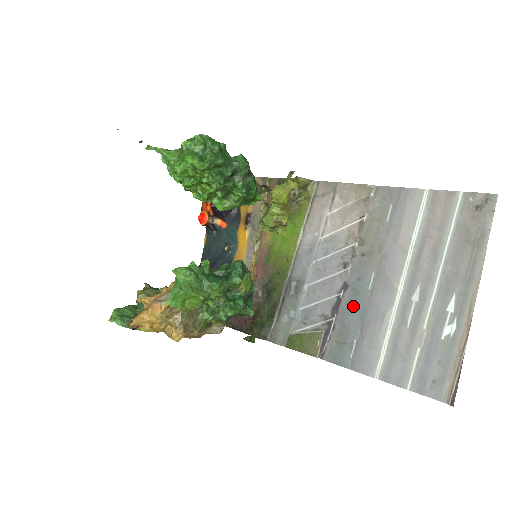
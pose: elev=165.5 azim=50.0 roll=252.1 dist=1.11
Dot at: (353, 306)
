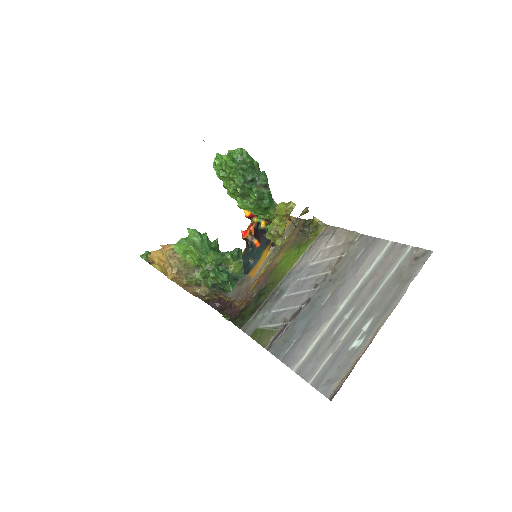
Dot at: (306, 315)
